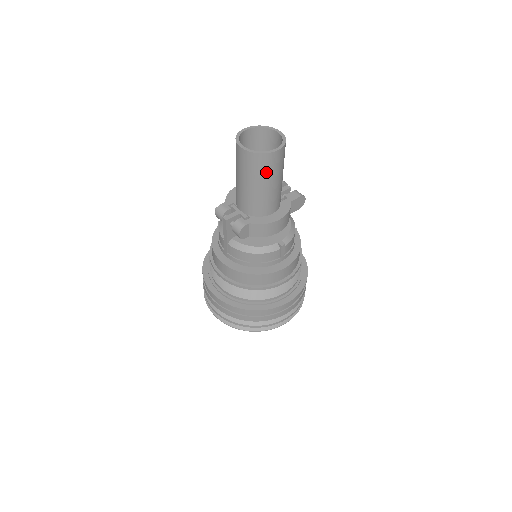
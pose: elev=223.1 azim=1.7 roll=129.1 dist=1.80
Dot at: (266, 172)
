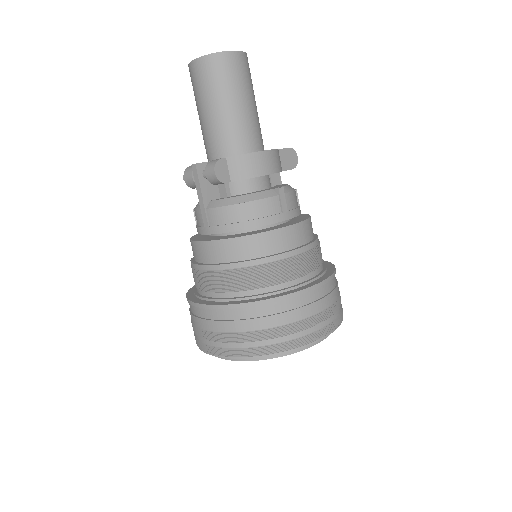
Dot at: (230, 81)
